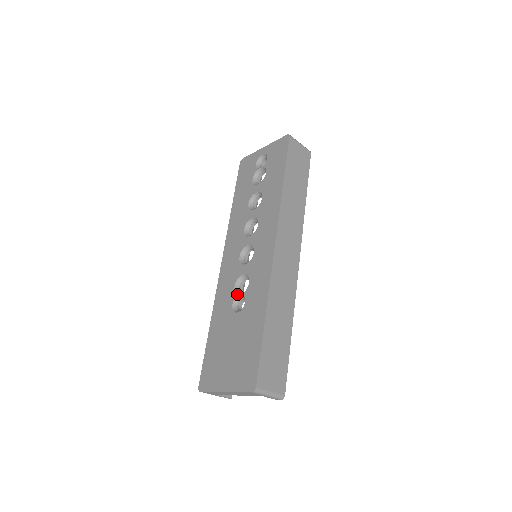
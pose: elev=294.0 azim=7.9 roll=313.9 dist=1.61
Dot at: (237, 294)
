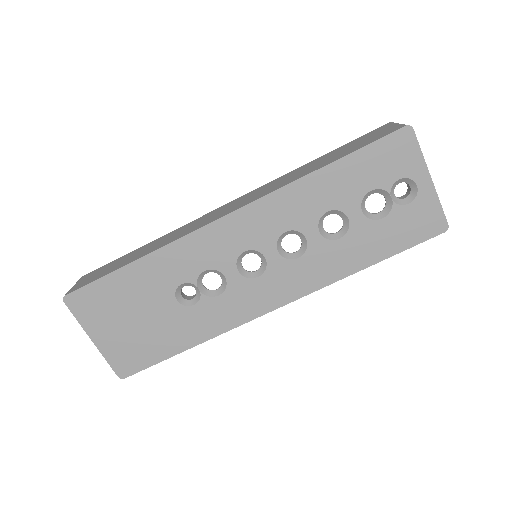
Dot at: (197, 285)
